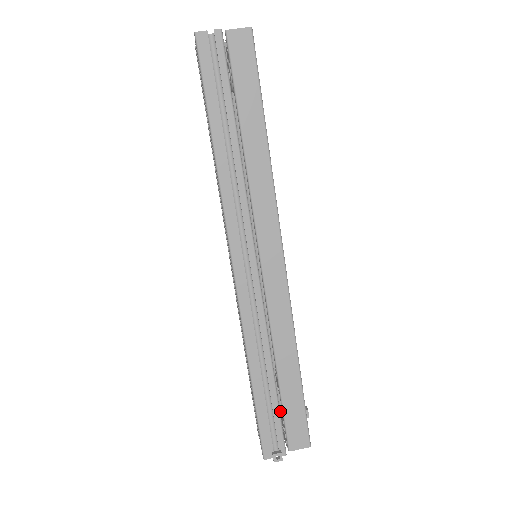
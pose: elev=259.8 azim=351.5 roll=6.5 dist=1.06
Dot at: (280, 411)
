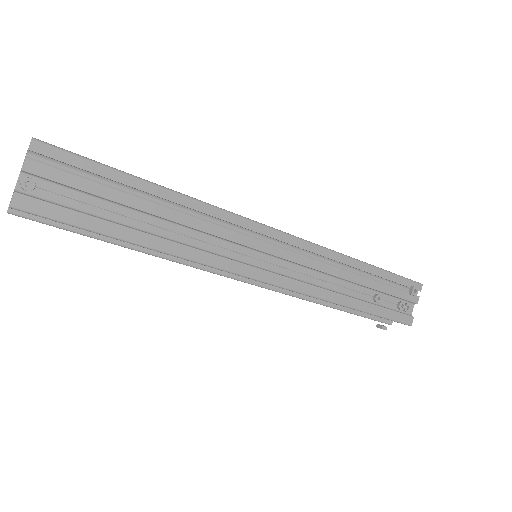
Dot at: occluded
